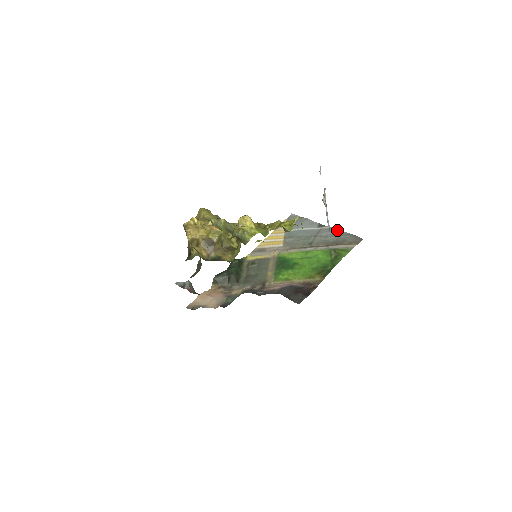
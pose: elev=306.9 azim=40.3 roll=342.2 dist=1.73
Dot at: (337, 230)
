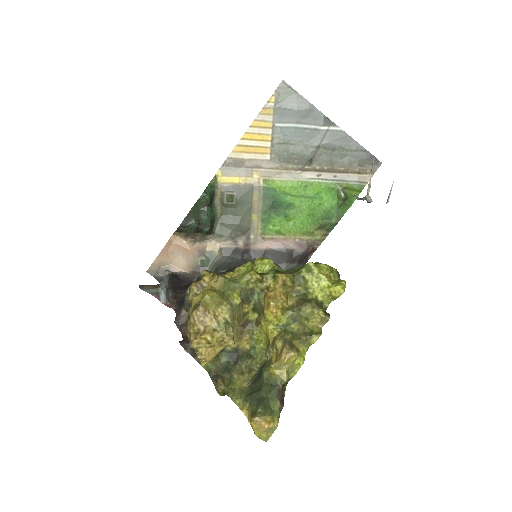
Dot at: (350, 139)
